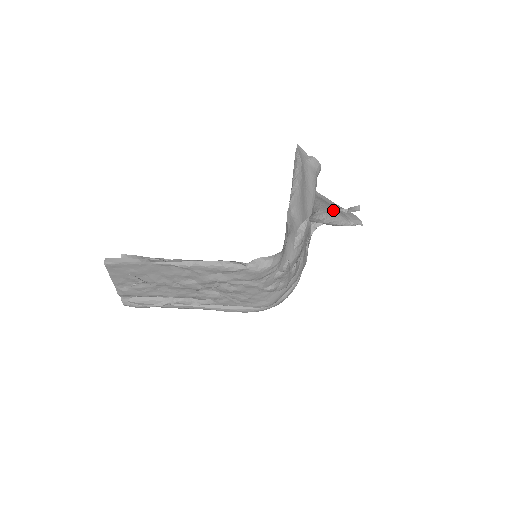
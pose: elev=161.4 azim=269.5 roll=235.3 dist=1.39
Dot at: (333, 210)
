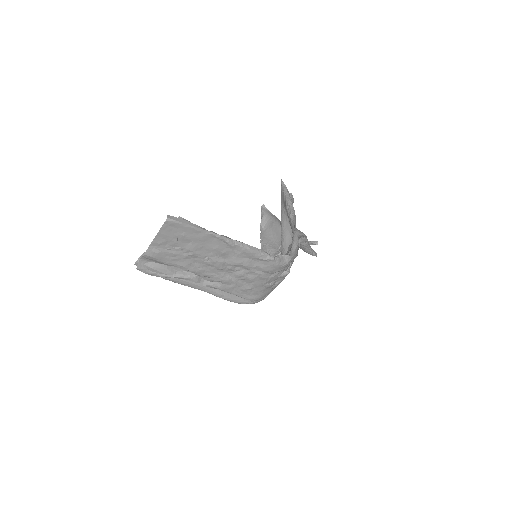
Dot at: occluded
